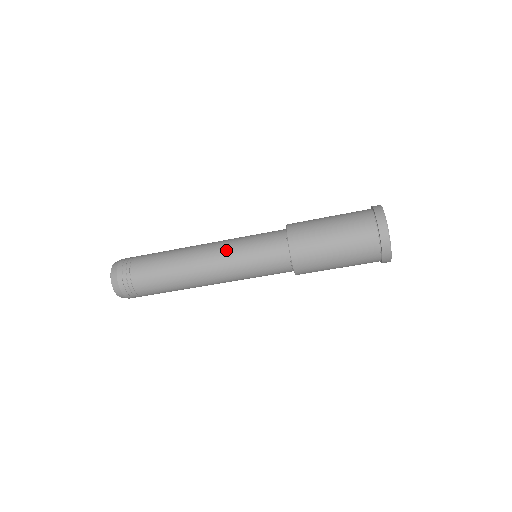
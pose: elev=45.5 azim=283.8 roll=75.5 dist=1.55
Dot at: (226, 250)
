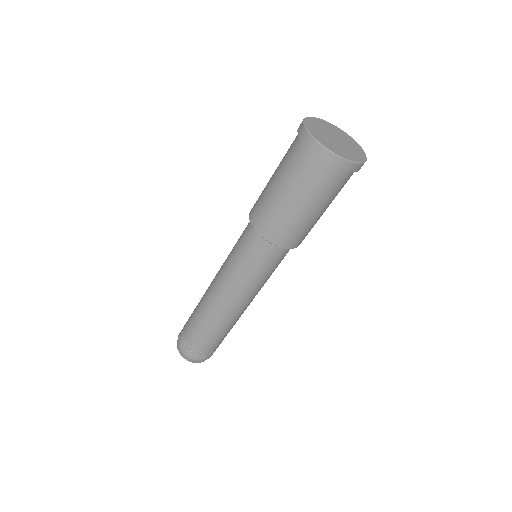
Dot at: (224, 262)
